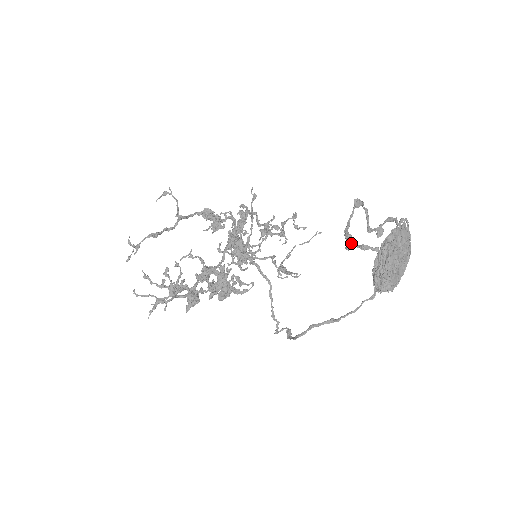
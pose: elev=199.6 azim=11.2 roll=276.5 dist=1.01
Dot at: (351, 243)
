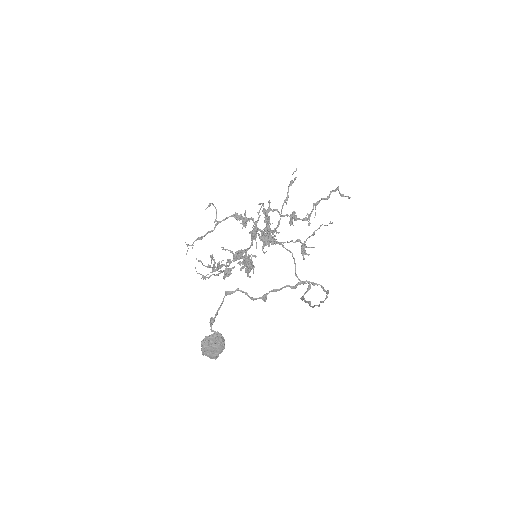
Dot at: (210, 324)
